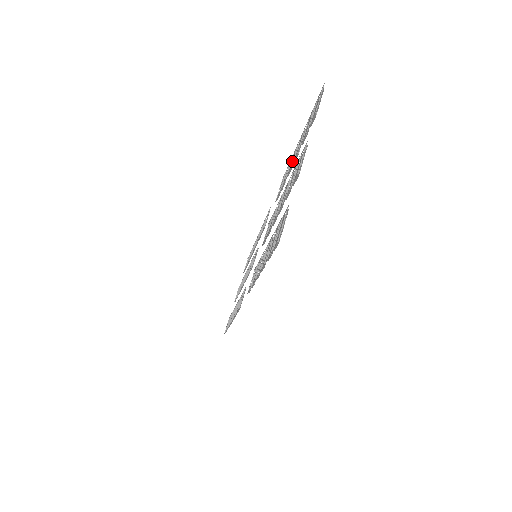
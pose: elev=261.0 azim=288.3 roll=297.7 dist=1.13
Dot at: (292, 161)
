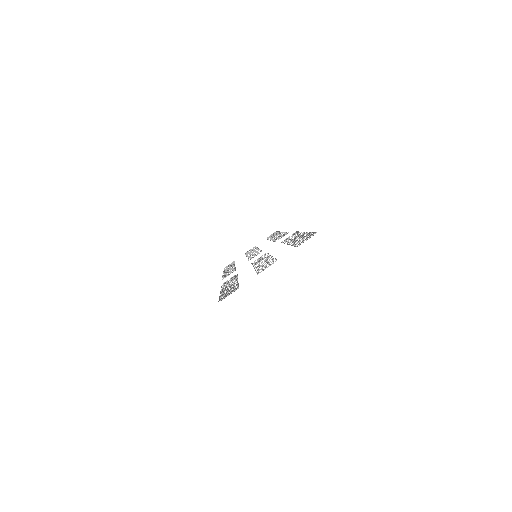
Dot at: (292, 240)
